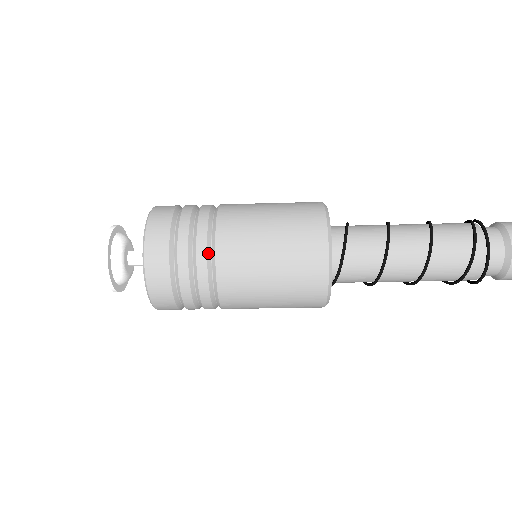
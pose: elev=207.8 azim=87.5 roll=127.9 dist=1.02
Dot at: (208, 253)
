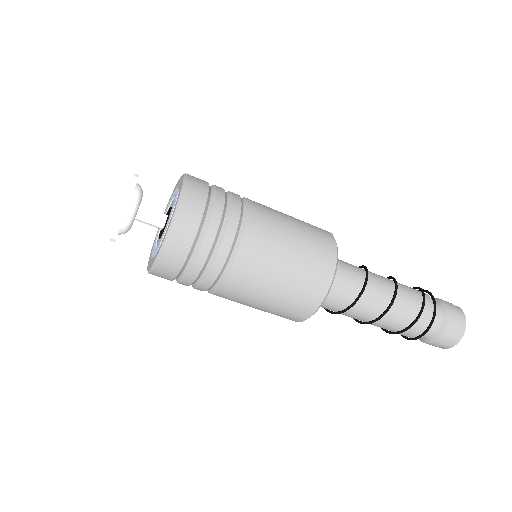
Dot at: (241, 199)
